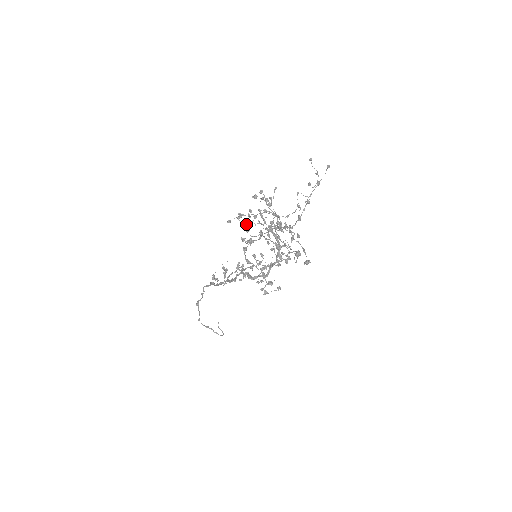
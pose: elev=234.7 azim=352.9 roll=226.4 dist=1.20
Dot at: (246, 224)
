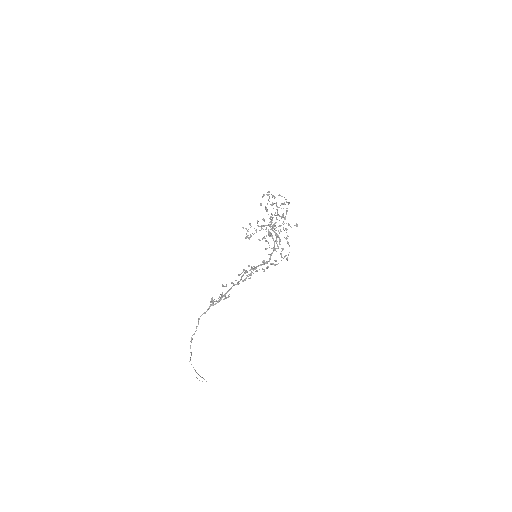
Dot at: occluded
